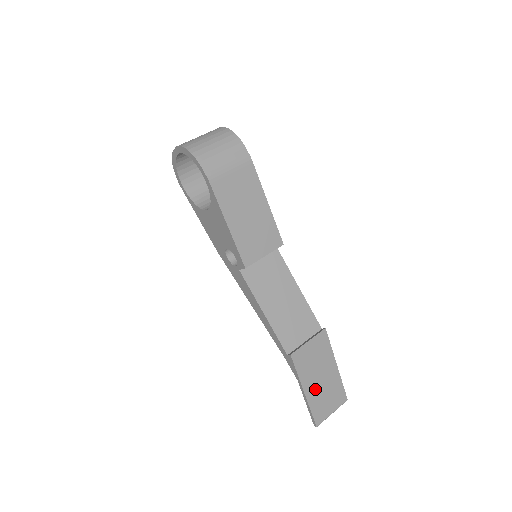
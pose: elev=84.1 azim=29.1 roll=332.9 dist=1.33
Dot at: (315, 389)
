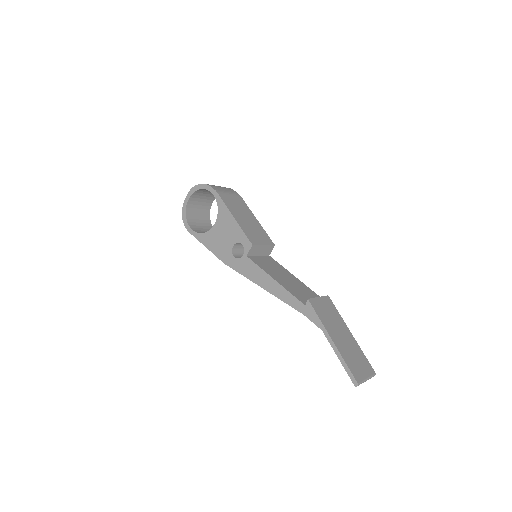
Dot at: (341, 343)
